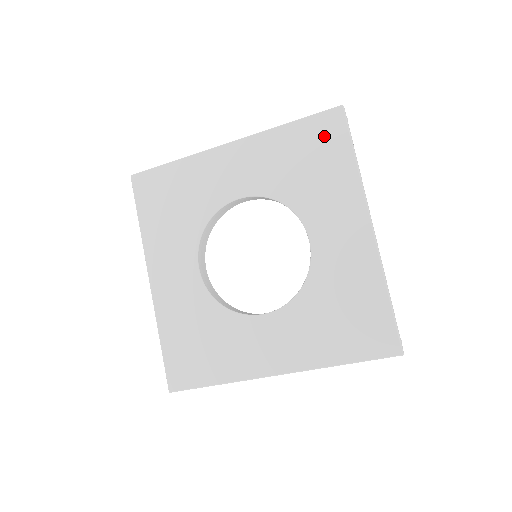
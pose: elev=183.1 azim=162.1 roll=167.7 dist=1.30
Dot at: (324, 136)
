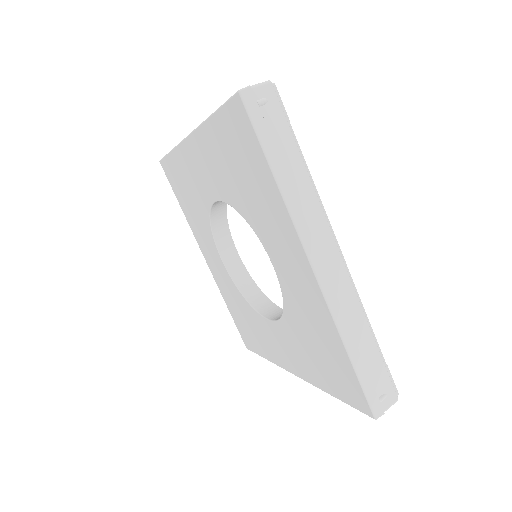
Dot at: (240, 138)
